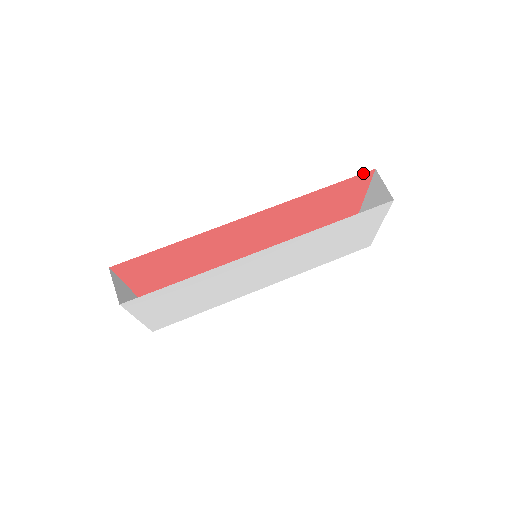
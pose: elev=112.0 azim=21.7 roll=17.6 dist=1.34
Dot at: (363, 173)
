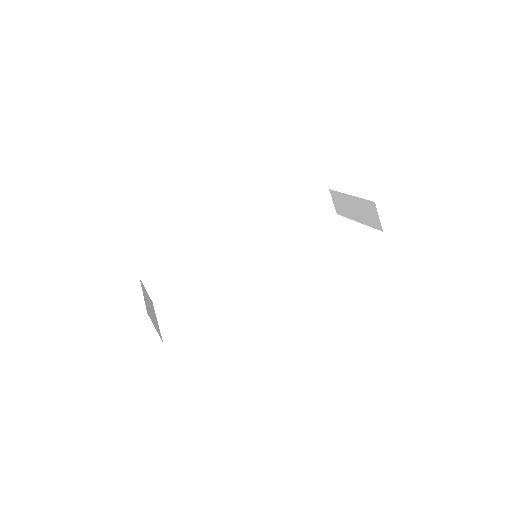
Dot at: occluded
